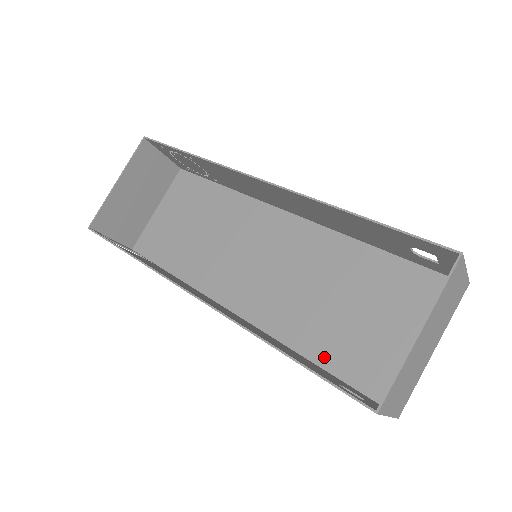
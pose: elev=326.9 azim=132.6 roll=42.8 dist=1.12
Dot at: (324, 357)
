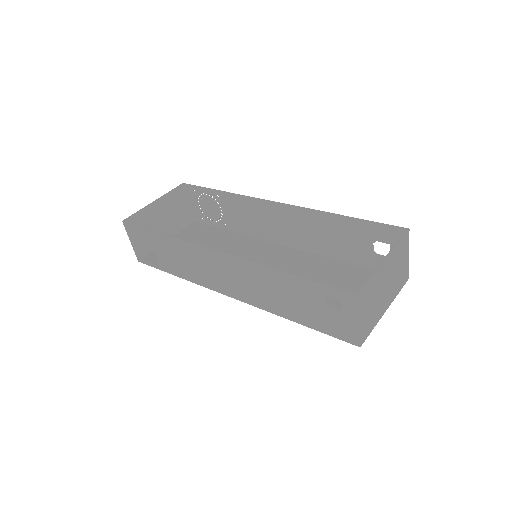
Dot at: occluded
